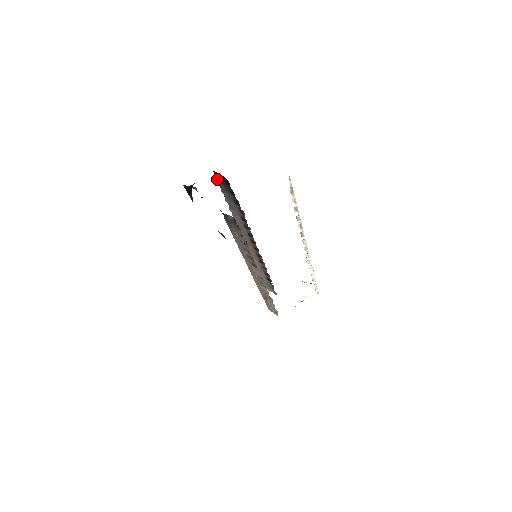
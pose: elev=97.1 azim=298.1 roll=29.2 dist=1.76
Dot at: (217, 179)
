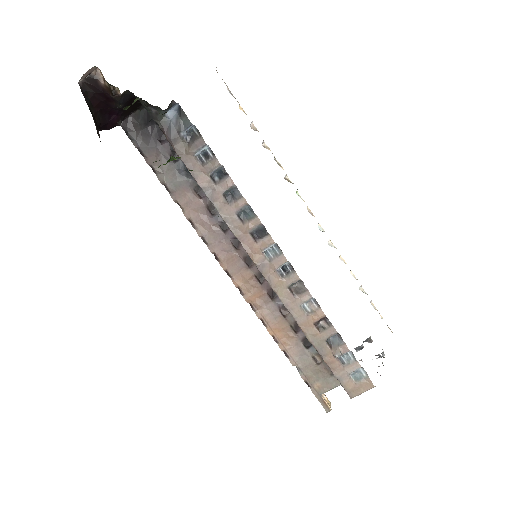
Dot at: (131, 137)
